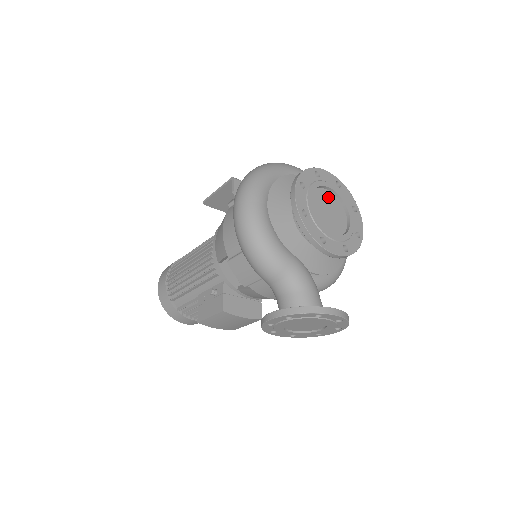
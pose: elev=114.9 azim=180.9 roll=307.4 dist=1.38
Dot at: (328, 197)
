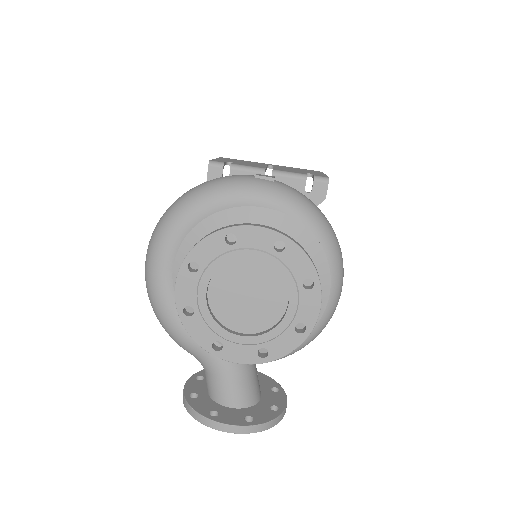
Dot at: (253, 270)
